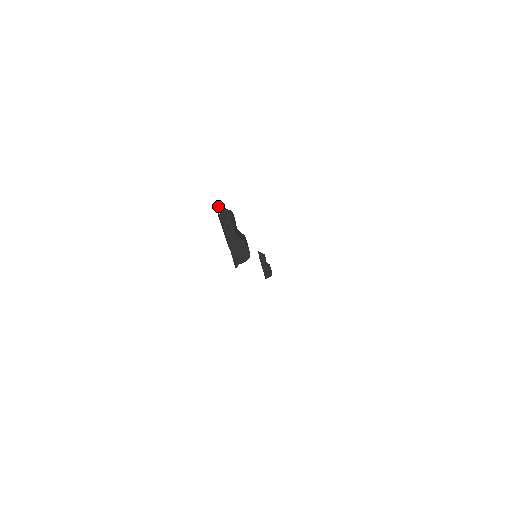
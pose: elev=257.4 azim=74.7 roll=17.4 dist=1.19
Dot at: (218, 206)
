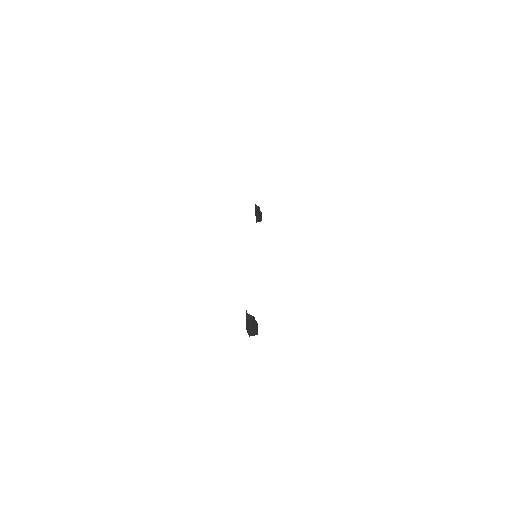
Dot at: (246, 314)
